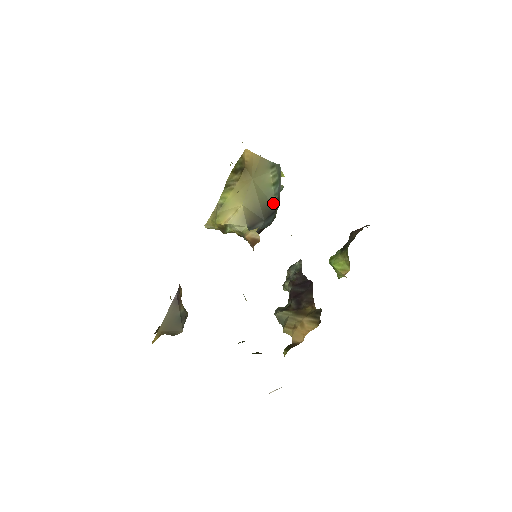
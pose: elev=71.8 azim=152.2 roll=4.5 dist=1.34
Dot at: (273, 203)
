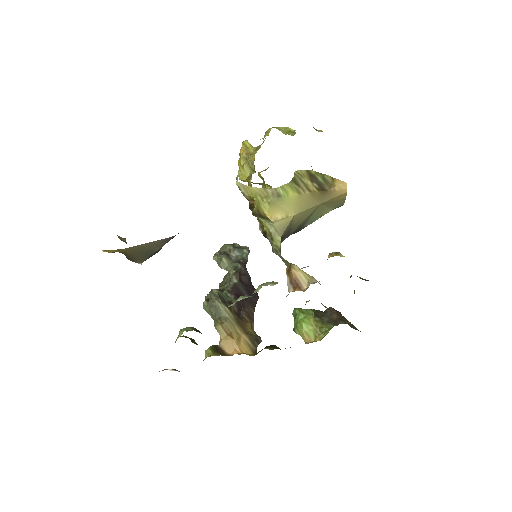
Dot at: (305, 226)
